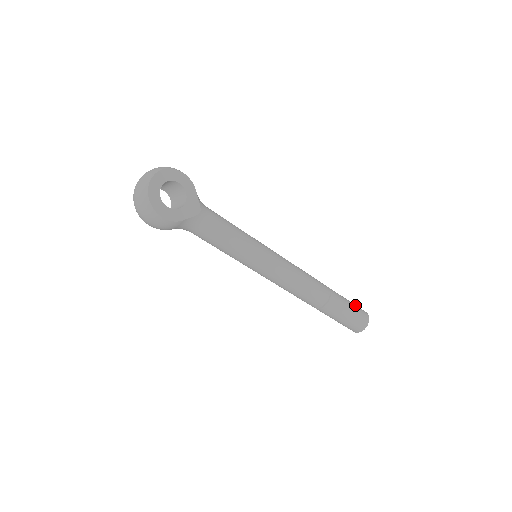
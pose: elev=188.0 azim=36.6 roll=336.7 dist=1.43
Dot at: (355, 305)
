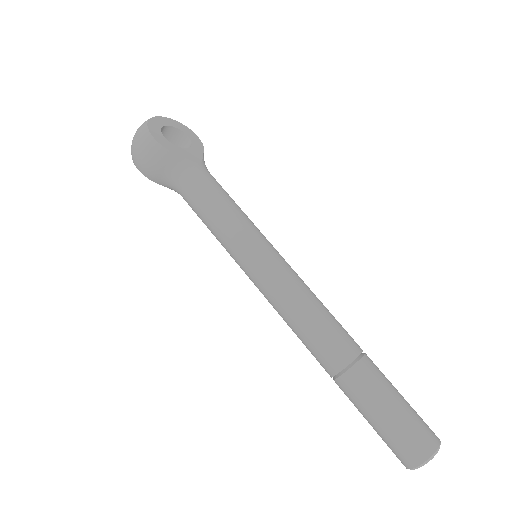
Dot at: occluded
